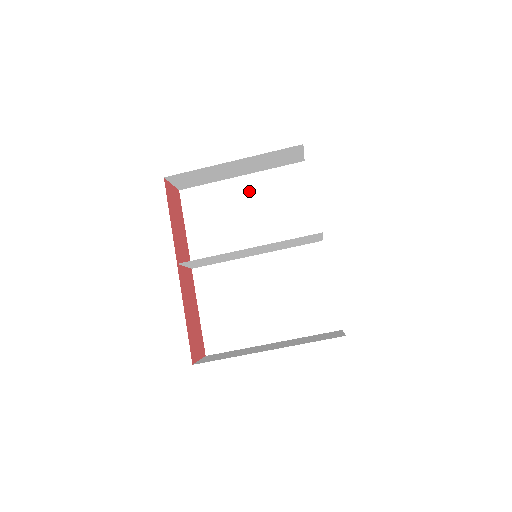
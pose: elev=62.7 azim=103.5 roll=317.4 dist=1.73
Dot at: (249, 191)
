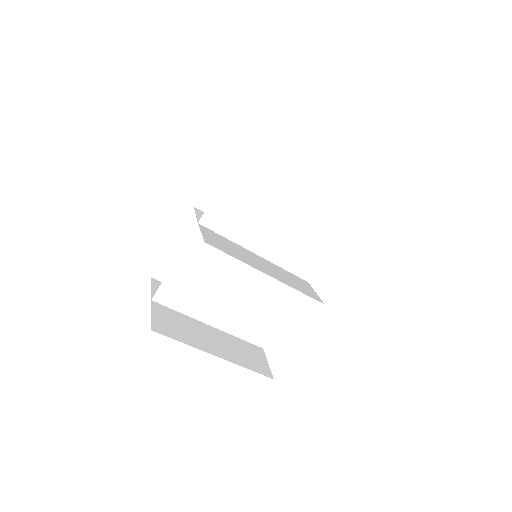
Dot at: (298, 199)
